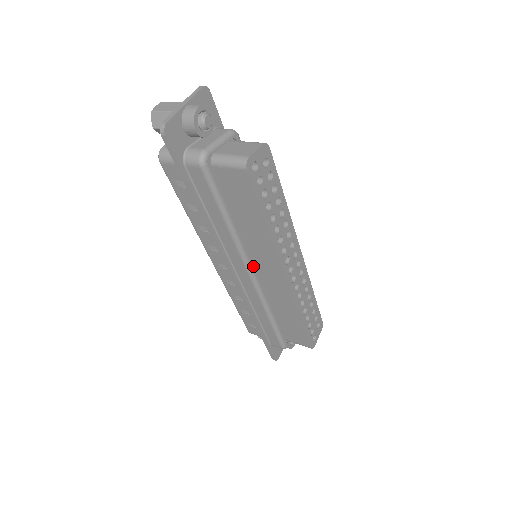
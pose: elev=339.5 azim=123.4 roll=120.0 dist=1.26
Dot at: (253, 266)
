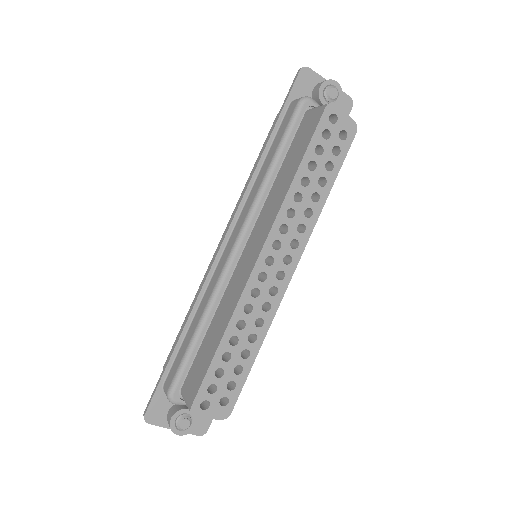
Dot at: (246, 238)
